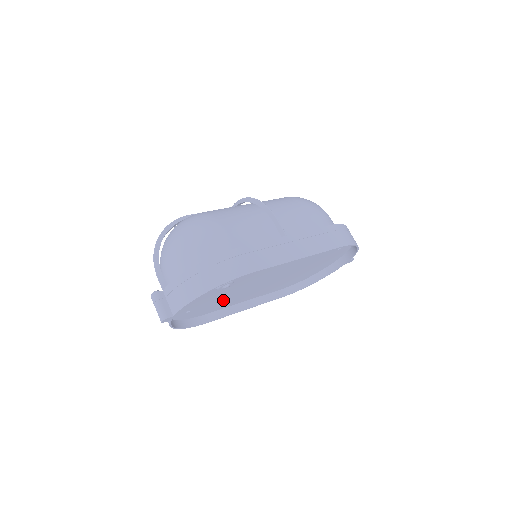
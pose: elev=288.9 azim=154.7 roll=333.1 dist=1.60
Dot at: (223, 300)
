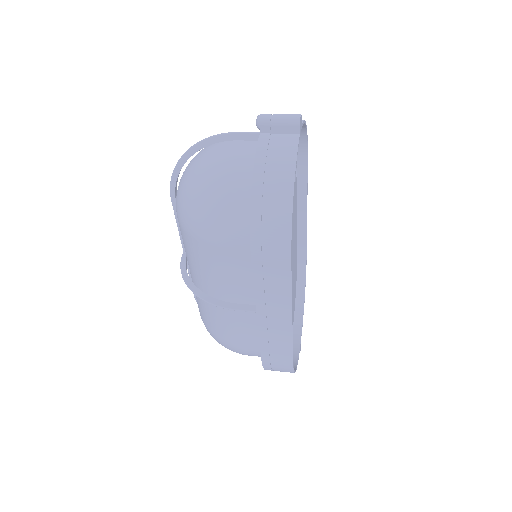
Dot at: occluded
